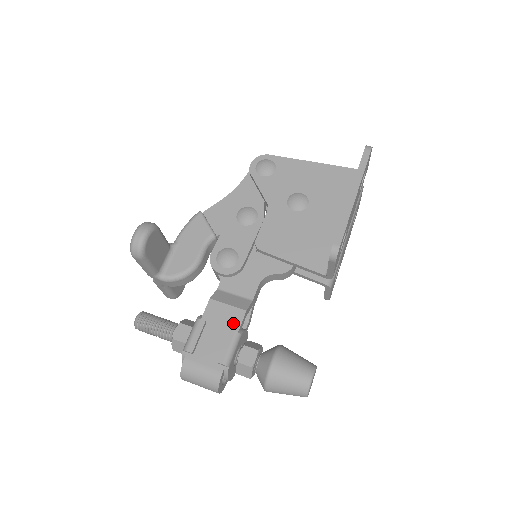
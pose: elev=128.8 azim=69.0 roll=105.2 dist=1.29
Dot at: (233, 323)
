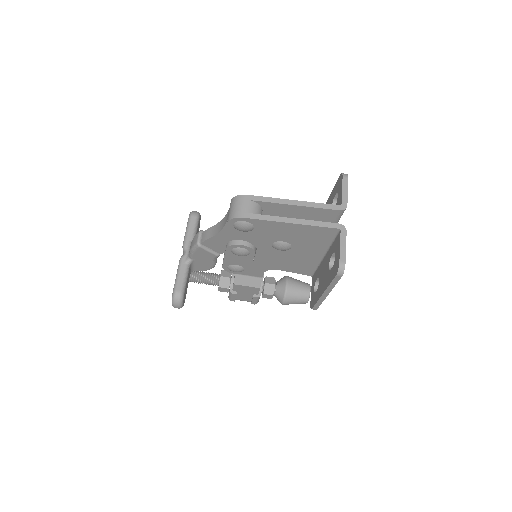
Dot at: (254, 291)
